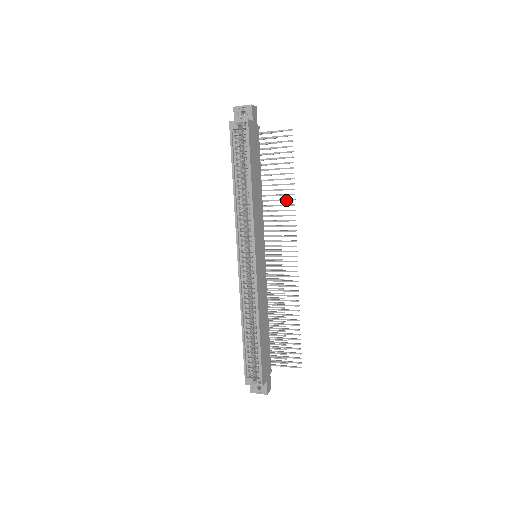
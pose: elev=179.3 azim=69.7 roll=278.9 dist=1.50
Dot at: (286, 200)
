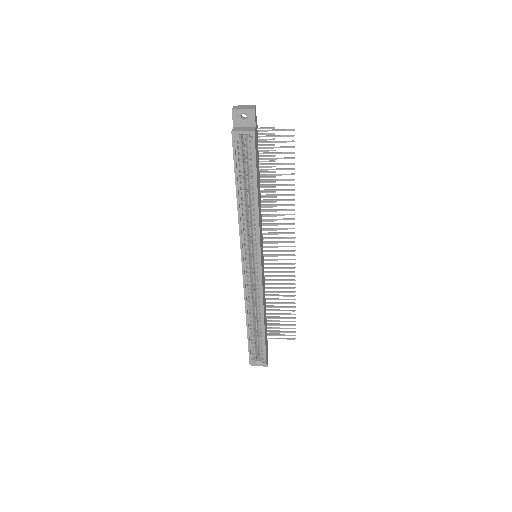
Dot at: (285, 200)
